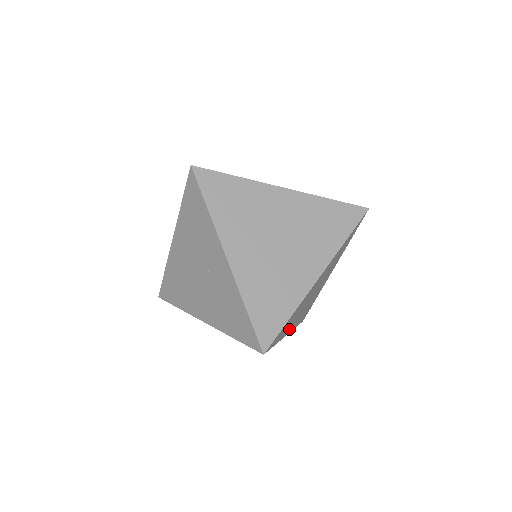
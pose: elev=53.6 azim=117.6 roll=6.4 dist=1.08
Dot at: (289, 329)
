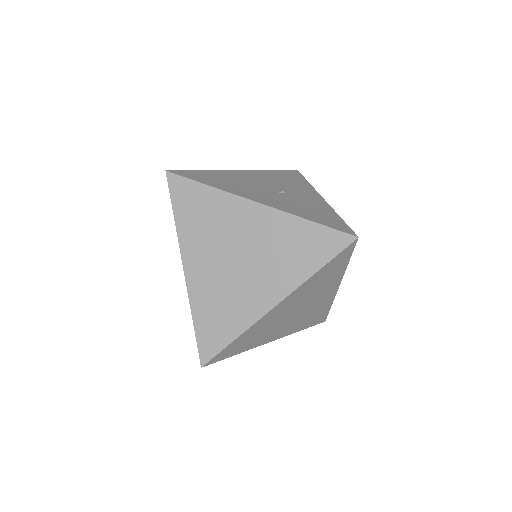
Dot at: (268, 339)
